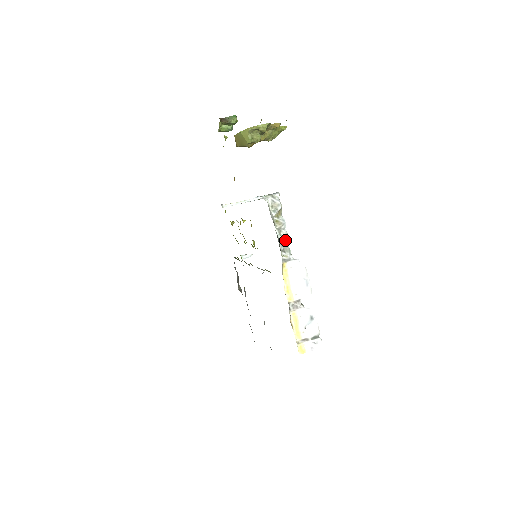
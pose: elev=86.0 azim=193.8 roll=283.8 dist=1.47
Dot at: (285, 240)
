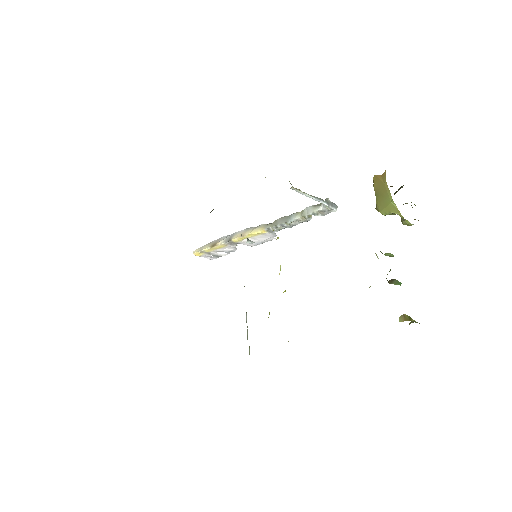
Dot at: (289, 226)
